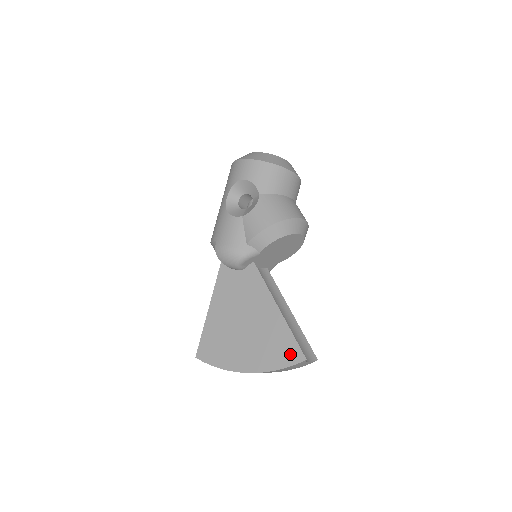
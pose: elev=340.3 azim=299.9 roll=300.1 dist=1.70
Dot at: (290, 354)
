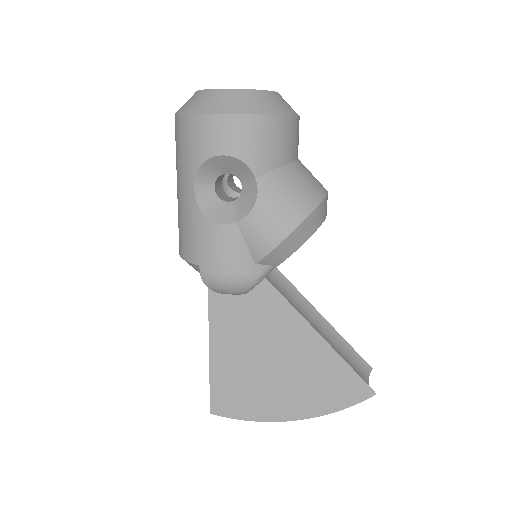
Dot at: (351, 391)
